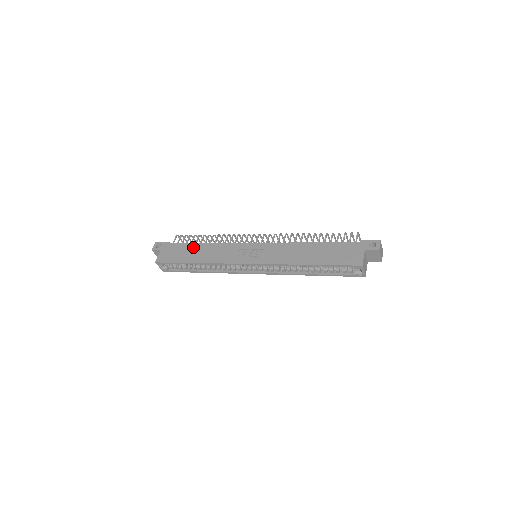
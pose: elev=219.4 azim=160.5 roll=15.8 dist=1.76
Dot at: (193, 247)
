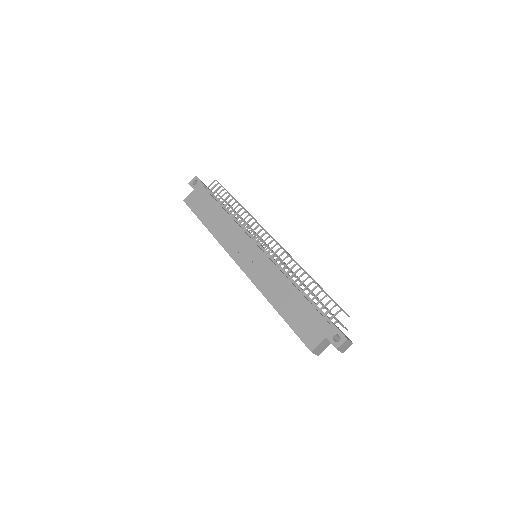
Dot at: (215, 208)
